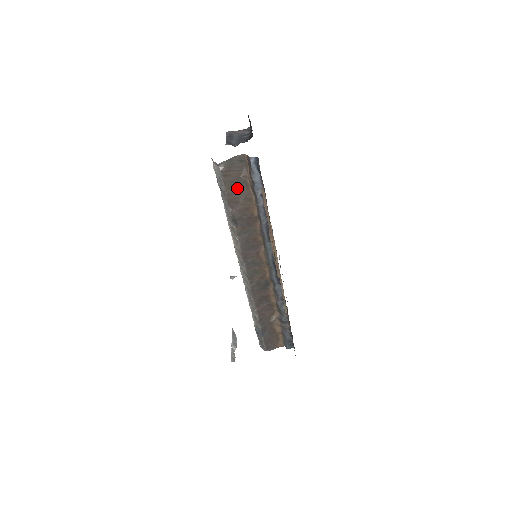
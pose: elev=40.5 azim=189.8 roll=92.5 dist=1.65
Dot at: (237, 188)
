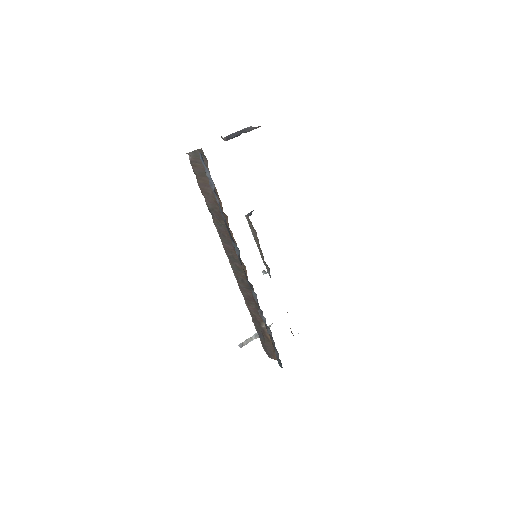
Dot at: (205, 180)
